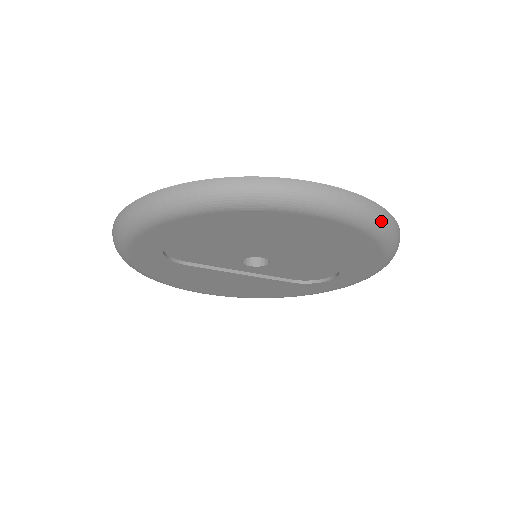
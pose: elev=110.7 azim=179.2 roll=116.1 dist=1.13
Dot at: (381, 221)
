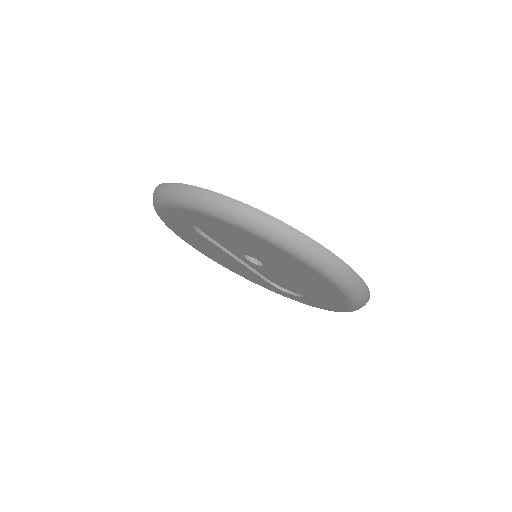
Dot at: (362, 298)
